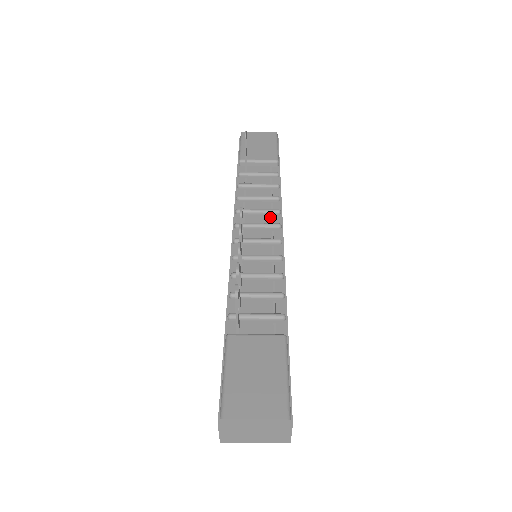
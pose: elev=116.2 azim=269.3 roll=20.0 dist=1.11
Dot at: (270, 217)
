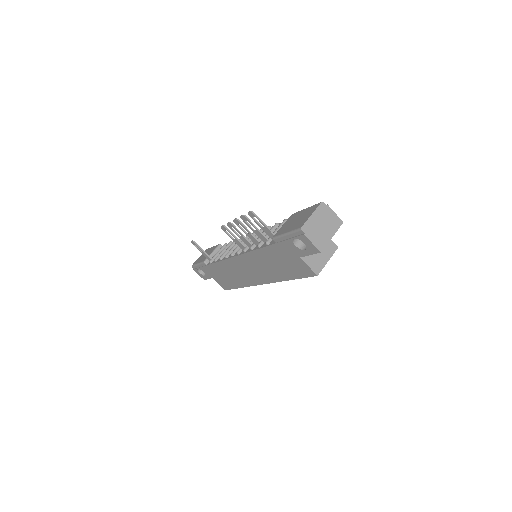
Dot at: occluded
